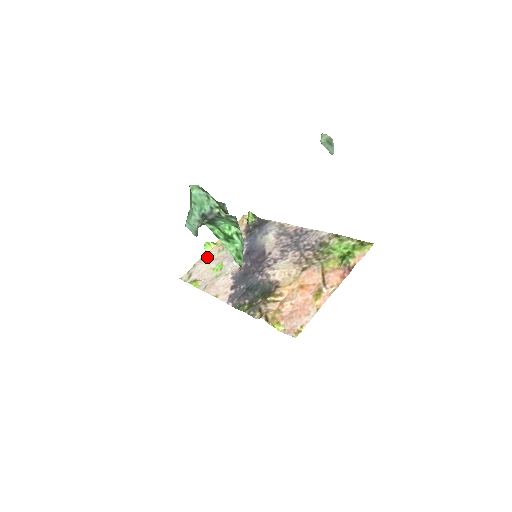
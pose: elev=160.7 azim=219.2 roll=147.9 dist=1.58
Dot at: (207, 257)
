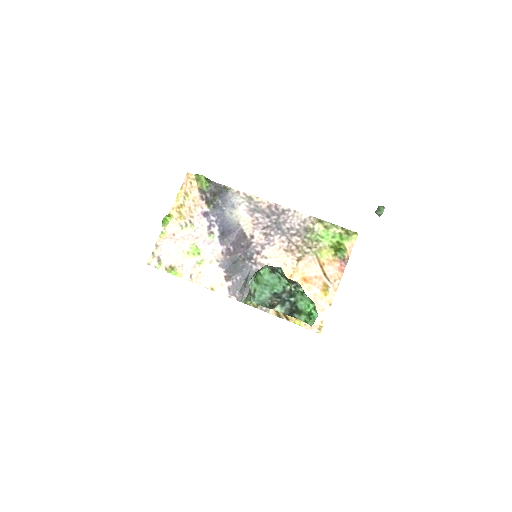
Dot at: (169, 234)
